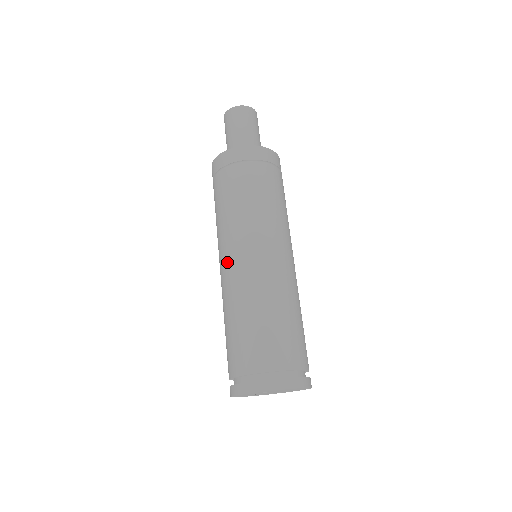
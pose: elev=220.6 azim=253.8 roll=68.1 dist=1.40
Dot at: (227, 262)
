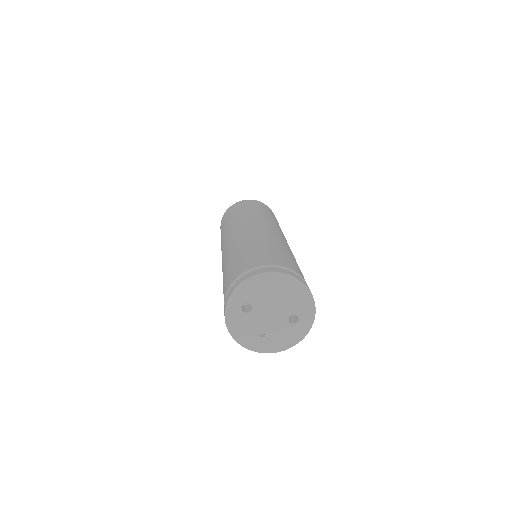
Dot at: occluded
